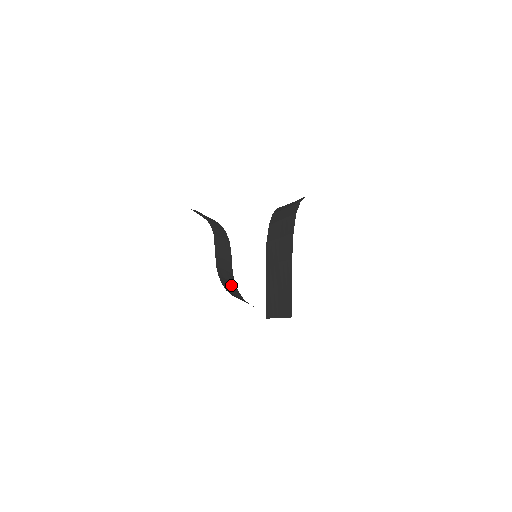
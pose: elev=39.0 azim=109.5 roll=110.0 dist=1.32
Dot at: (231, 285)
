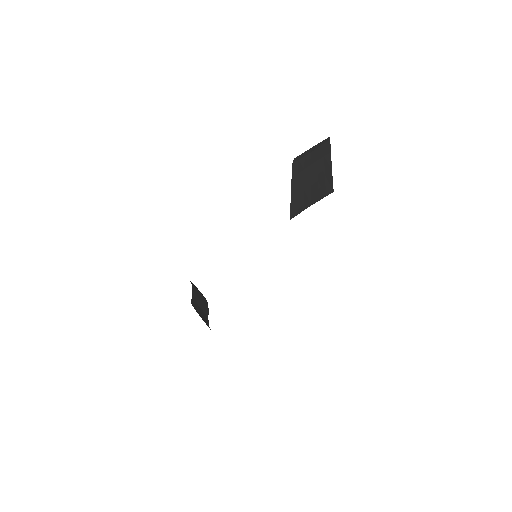
Dot at: occluded
